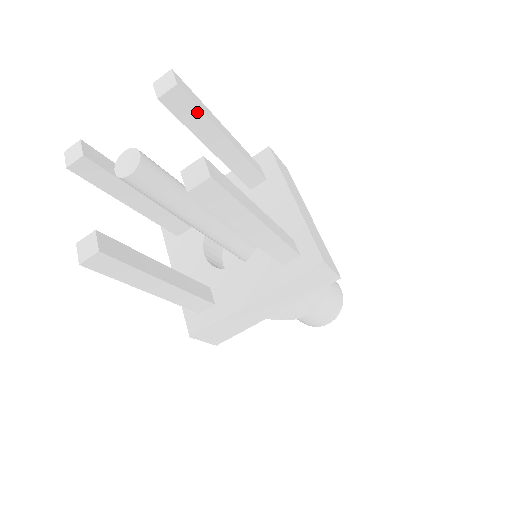
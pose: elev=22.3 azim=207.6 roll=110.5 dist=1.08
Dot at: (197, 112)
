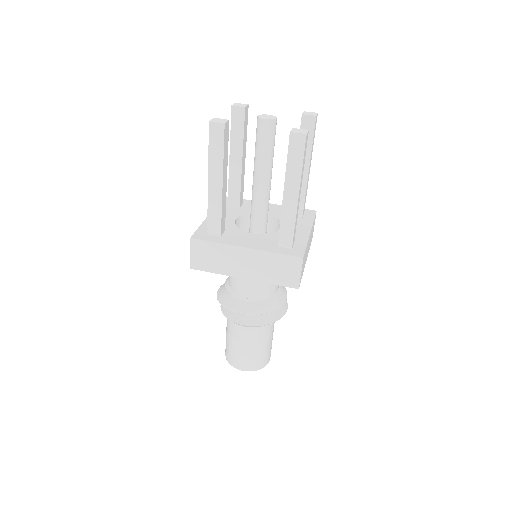
Dot at: (310, 139)
